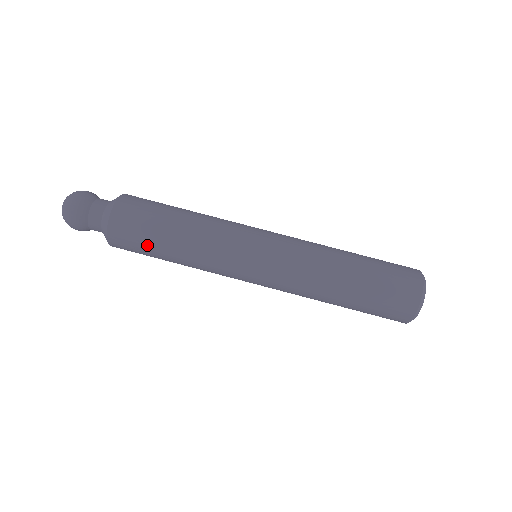
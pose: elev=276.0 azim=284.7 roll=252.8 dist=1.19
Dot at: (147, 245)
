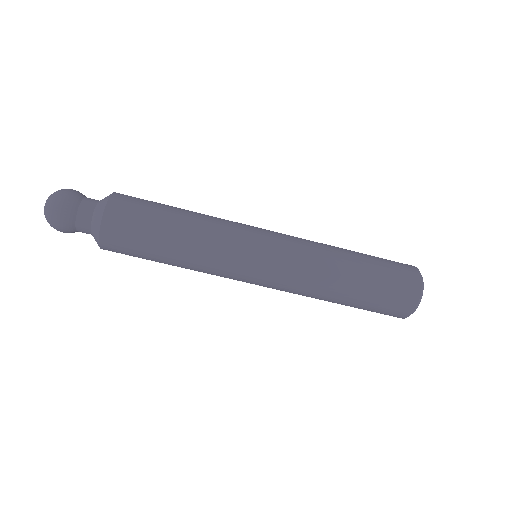
Dot at: (143, 252)
